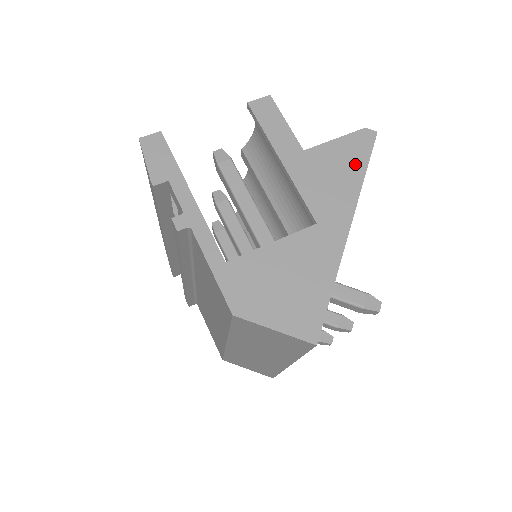
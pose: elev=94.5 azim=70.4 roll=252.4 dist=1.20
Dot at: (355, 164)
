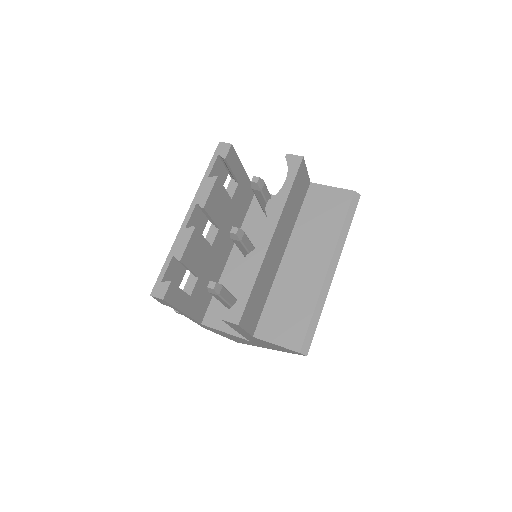
Dot at: (283, 350)
